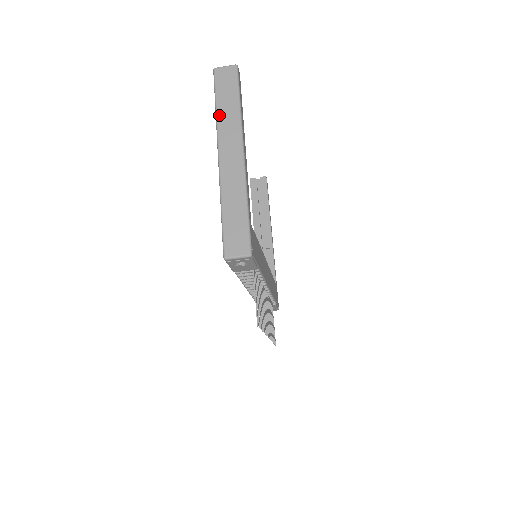
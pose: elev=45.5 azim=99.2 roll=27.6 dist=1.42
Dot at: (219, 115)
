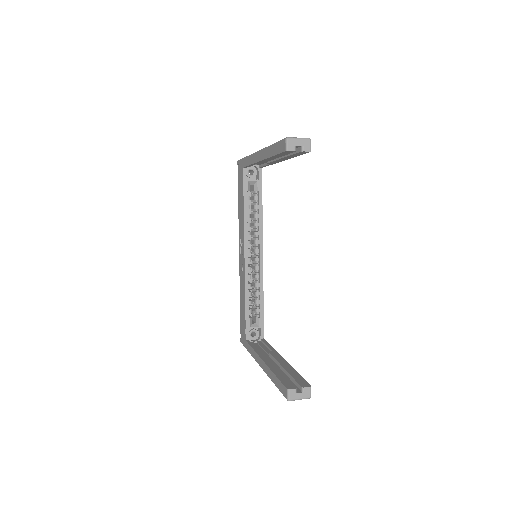
Dot at: occluded
